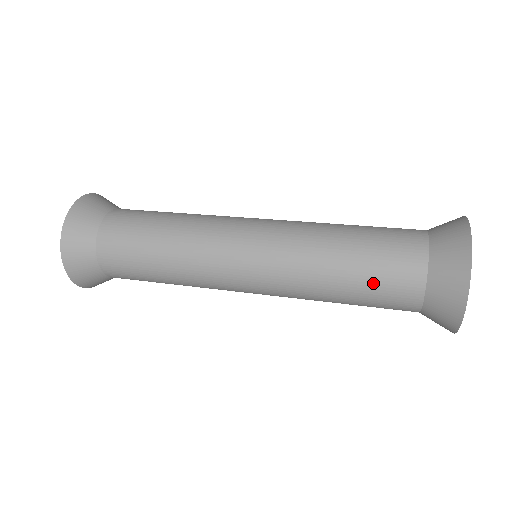
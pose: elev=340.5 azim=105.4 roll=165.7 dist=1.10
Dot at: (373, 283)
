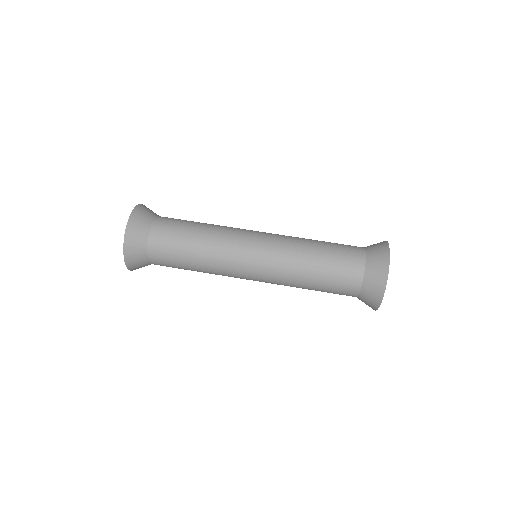
Dot at: (329, 291)
